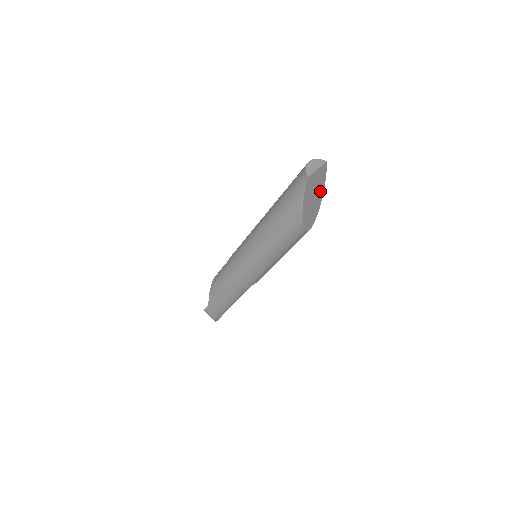
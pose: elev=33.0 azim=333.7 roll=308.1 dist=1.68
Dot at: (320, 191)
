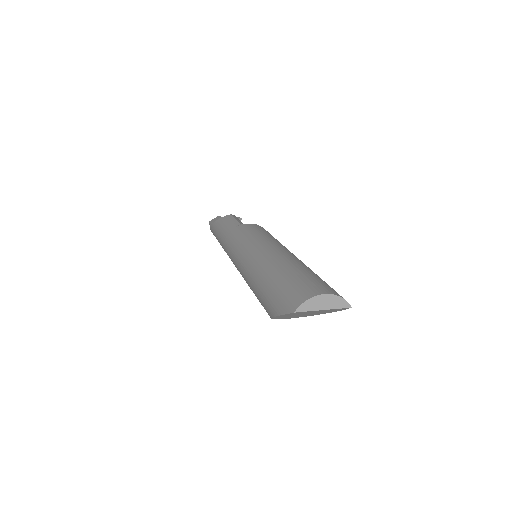
Dot at: (325, 312)
